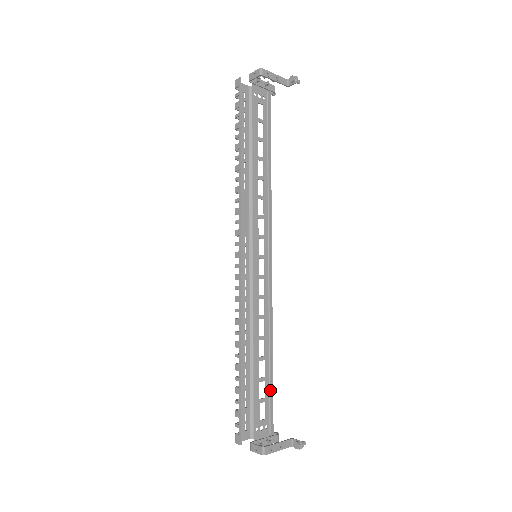
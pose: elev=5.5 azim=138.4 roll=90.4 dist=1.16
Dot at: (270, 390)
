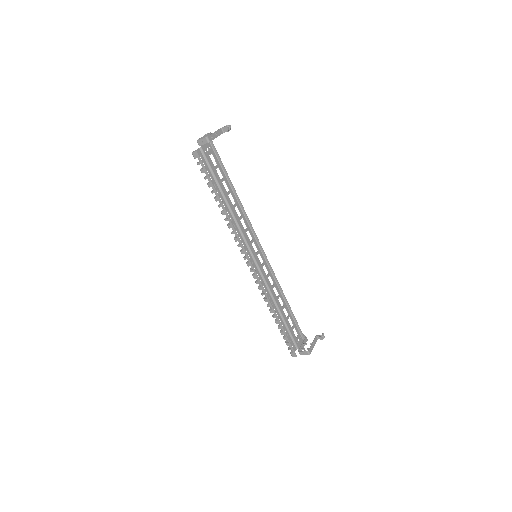
Dot at: (294, 319)
